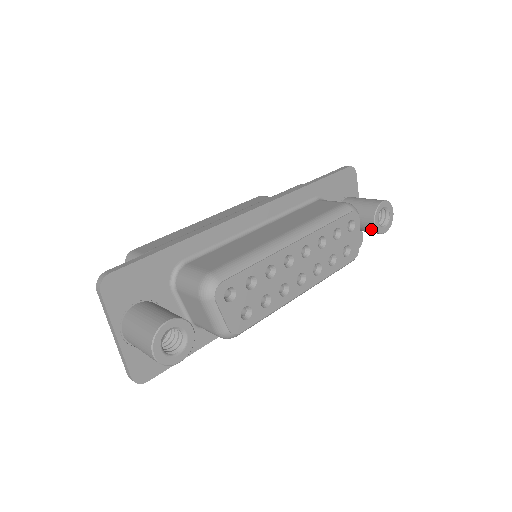
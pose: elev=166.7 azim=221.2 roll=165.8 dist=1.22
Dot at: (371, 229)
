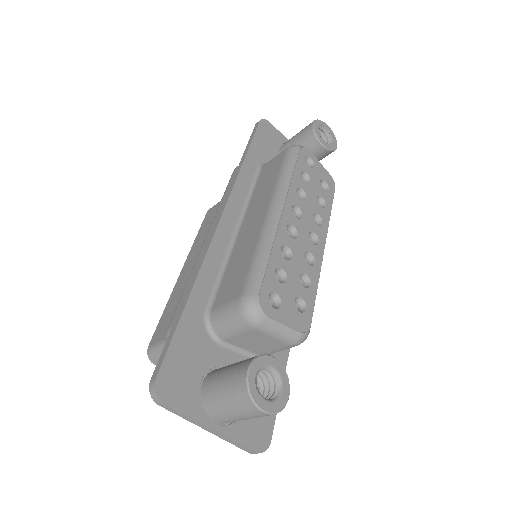
Dot at: (324, 153)
